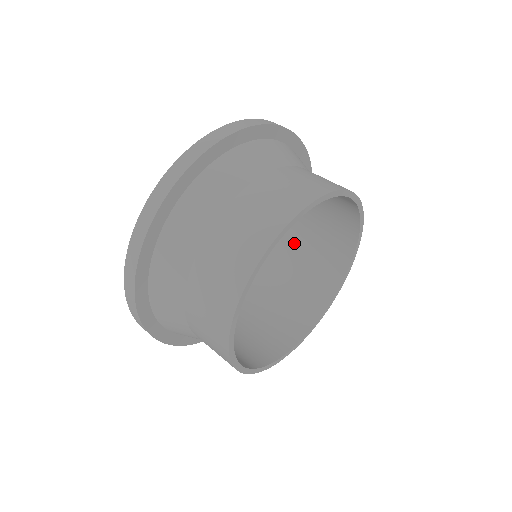
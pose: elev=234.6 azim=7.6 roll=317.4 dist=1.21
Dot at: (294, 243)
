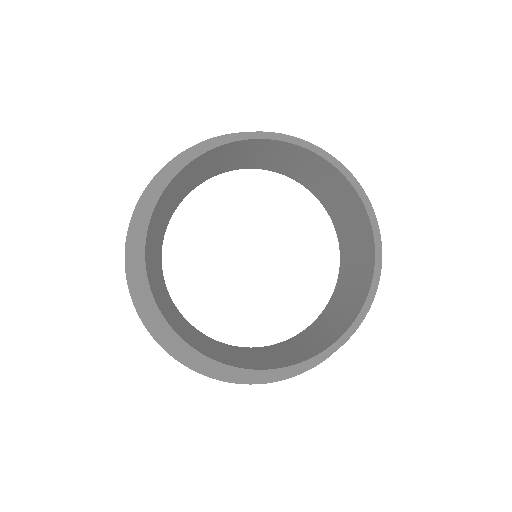
Dot at: (273, 350)
